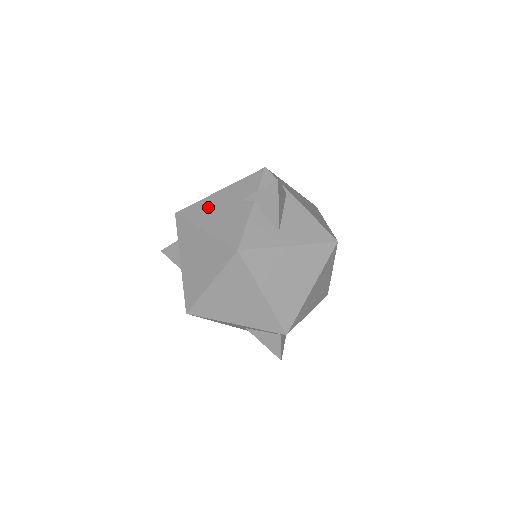
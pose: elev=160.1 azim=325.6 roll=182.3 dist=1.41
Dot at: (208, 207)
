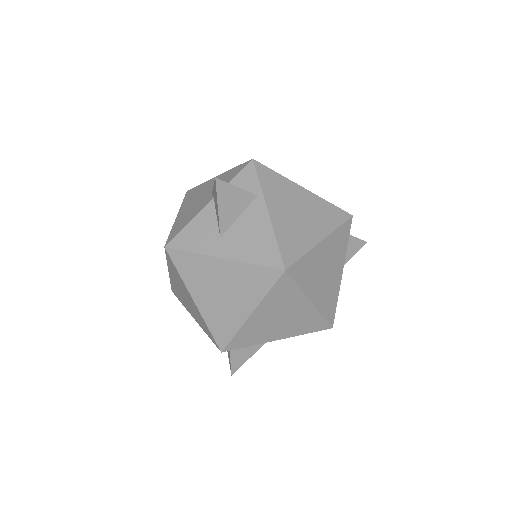
Dot at: (198, 192)
